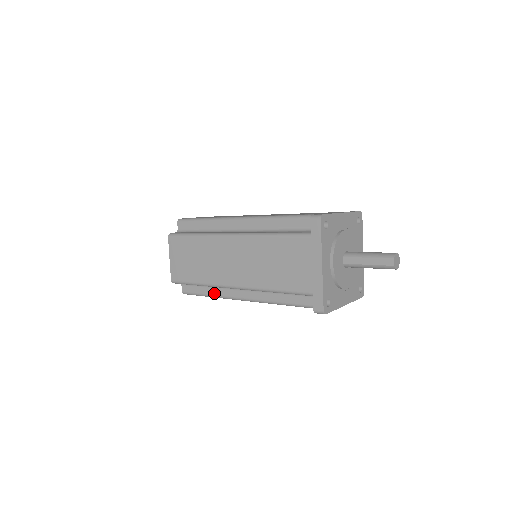
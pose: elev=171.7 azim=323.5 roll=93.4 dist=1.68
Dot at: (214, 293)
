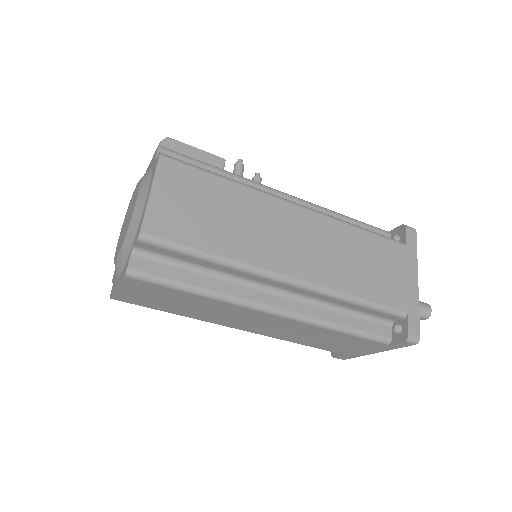
Dot at: occluded
